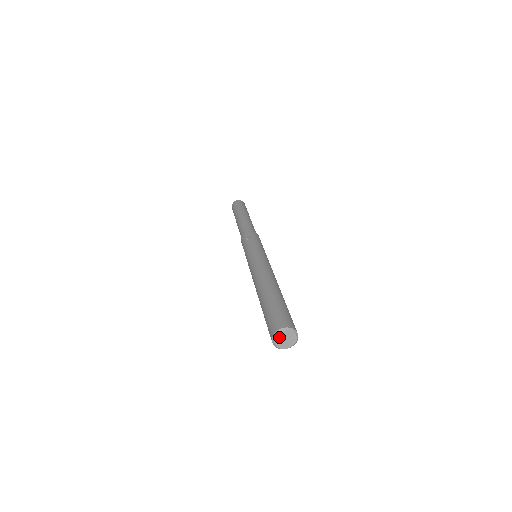
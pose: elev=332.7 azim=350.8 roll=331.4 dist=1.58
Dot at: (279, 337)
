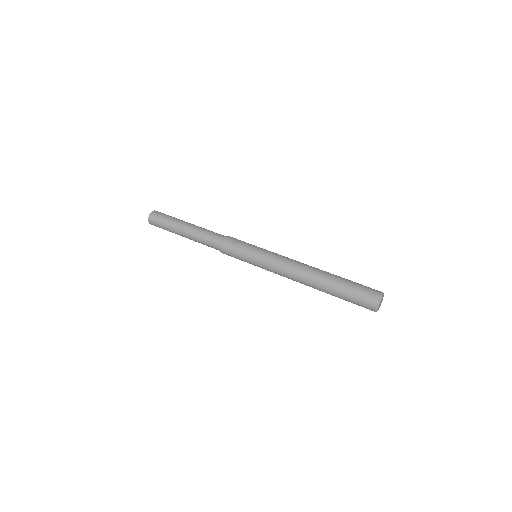
Dot at: (380, 302)
